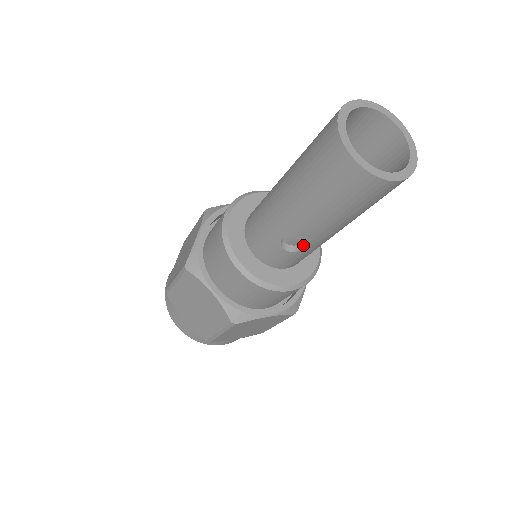
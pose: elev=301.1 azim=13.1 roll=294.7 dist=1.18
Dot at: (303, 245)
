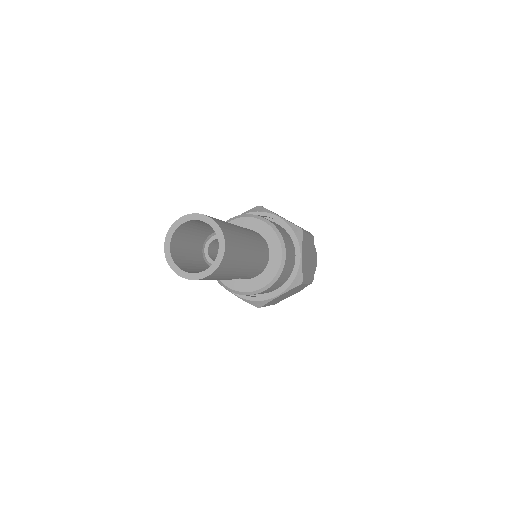
Dot at: occluded
